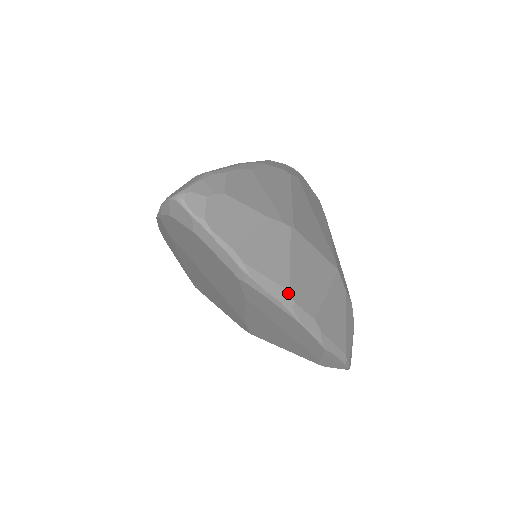
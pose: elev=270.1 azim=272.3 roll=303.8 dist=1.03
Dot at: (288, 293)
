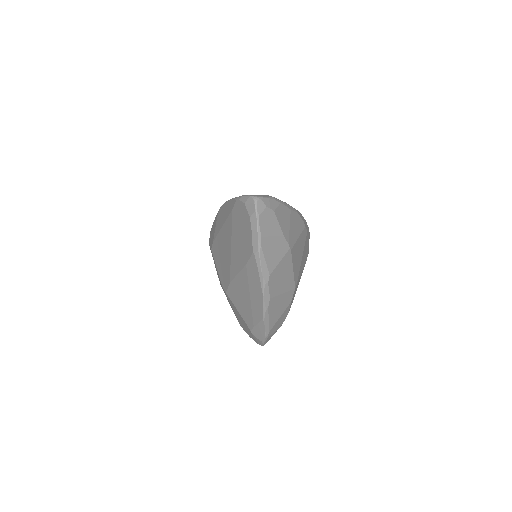
Dot at: (269, 276)
